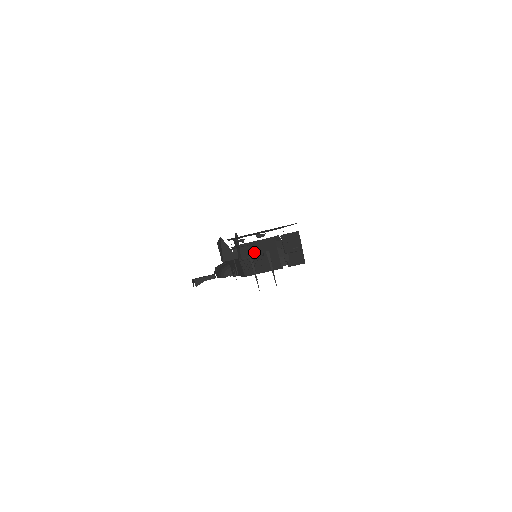
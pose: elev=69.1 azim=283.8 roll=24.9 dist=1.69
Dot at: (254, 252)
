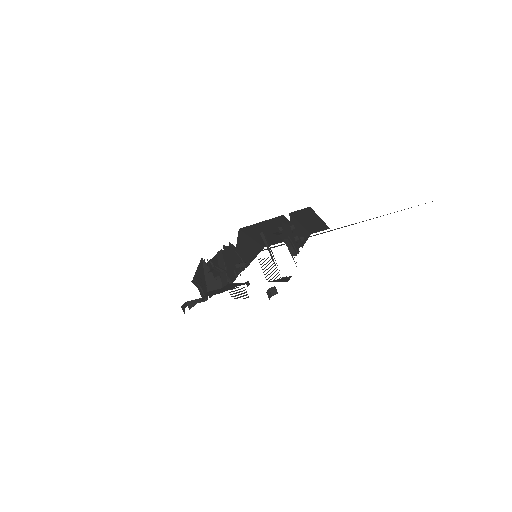
Dot at: (264, 229)
